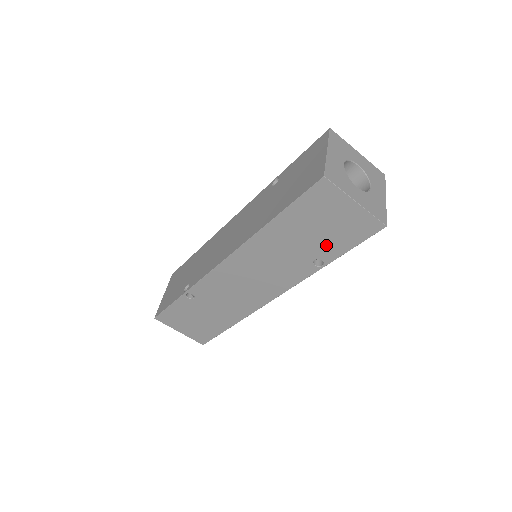
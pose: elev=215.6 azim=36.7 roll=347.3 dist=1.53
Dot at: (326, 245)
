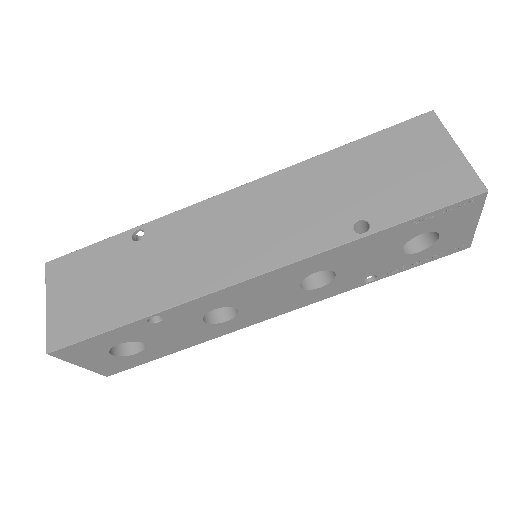
Dot at: (389, 199)
